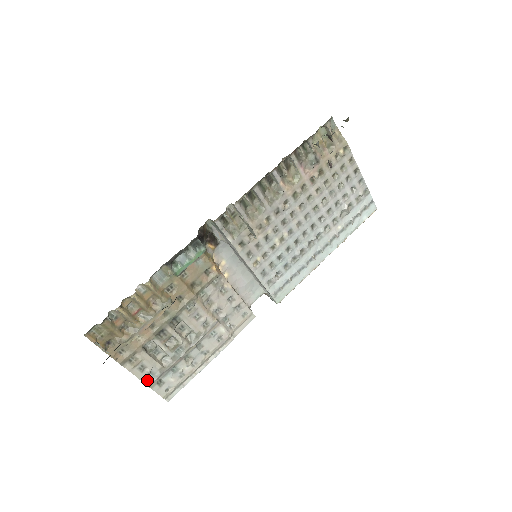
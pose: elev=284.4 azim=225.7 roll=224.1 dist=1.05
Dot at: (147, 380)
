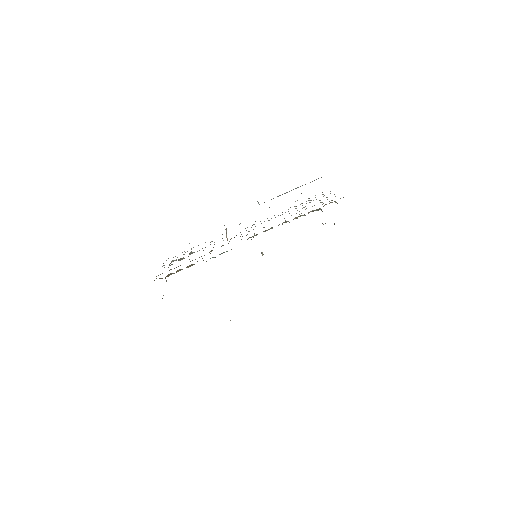
Dot at: occluded
